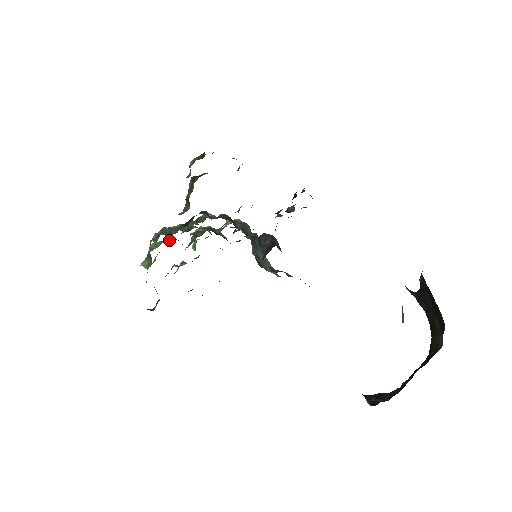
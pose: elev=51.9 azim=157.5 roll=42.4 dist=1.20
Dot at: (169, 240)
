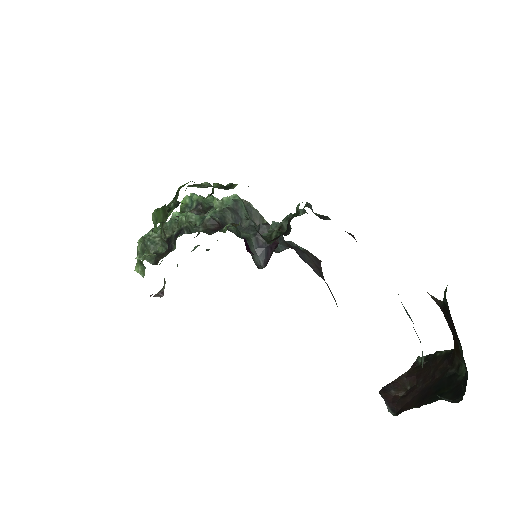
Dot at: occluded
